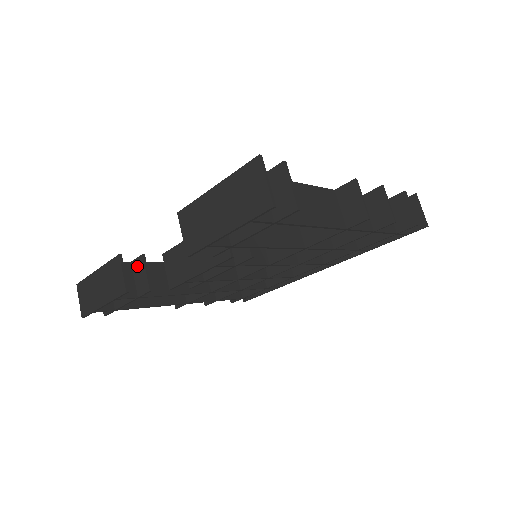
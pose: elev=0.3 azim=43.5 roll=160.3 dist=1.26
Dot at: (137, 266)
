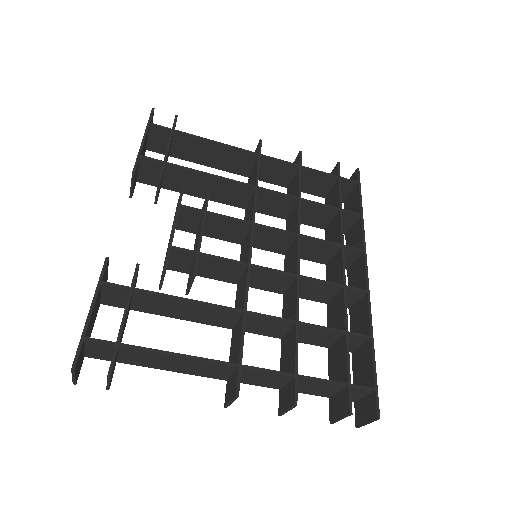
Dot at: occluded
